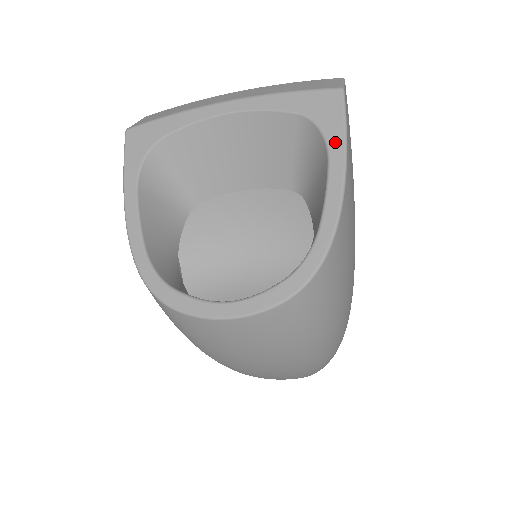
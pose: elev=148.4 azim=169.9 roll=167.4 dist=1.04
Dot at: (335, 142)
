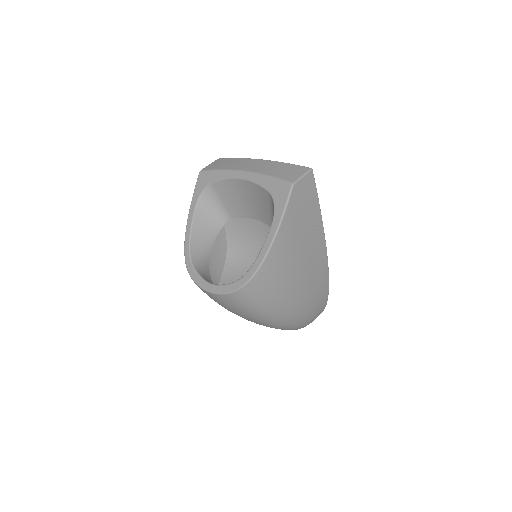
Dot at: (277, 216)
